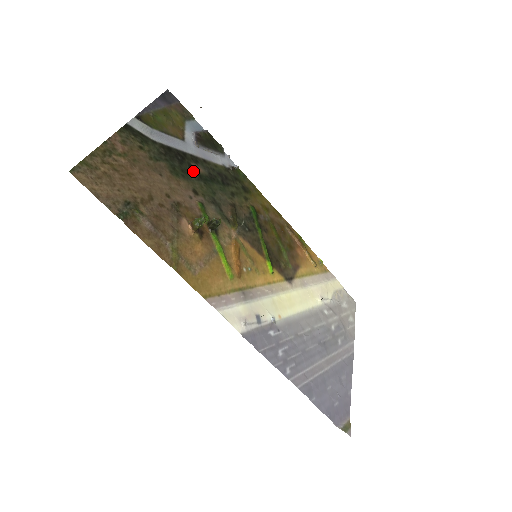
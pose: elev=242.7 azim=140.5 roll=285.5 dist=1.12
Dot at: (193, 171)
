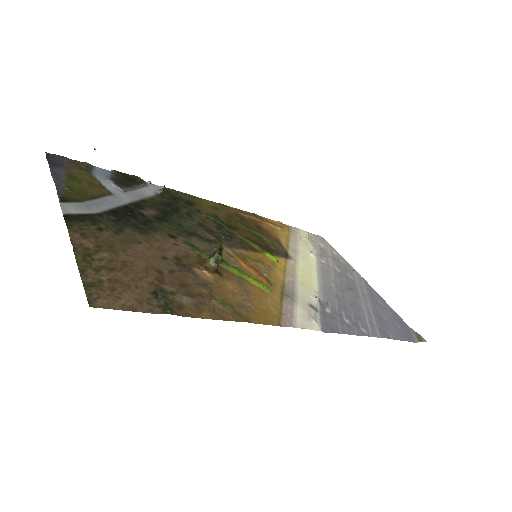
Dot at: (149, 218)
